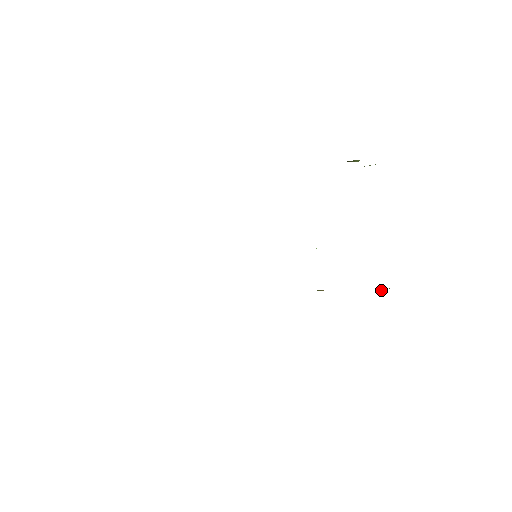
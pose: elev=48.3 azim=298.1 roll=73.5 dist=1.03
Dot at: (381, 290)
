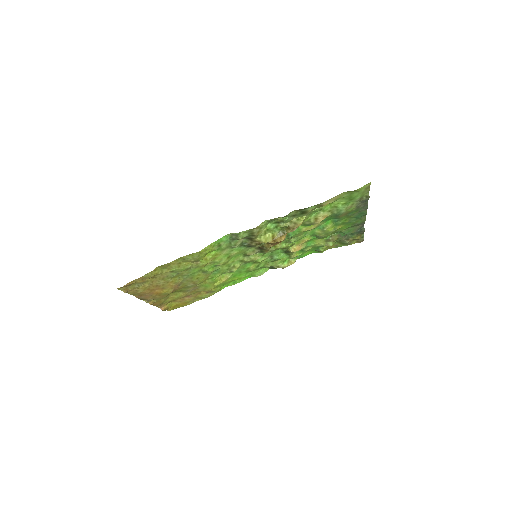
Dot at: (315, 209)
